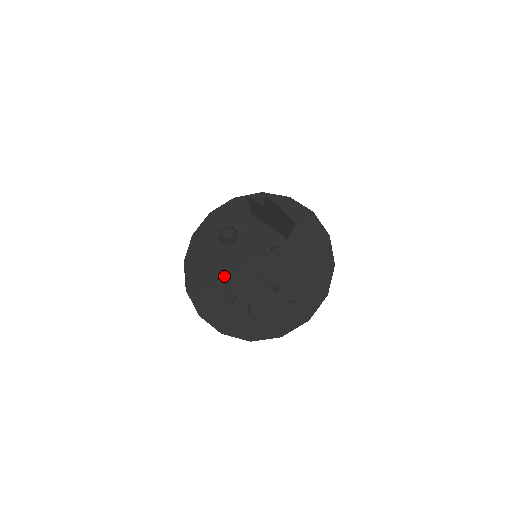
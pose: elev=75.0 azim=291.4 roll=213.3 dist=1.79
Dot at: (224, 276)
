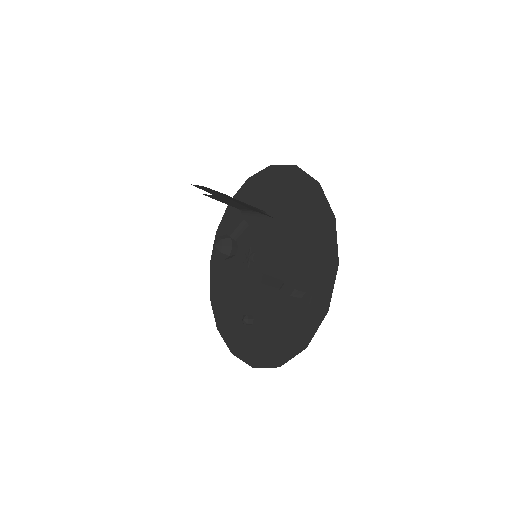
Dot at: (240, 296)
